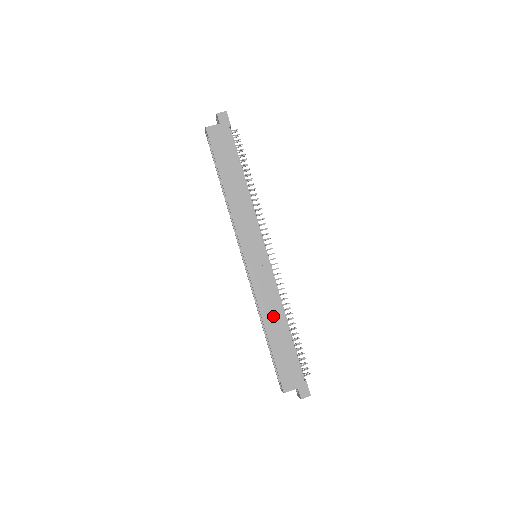
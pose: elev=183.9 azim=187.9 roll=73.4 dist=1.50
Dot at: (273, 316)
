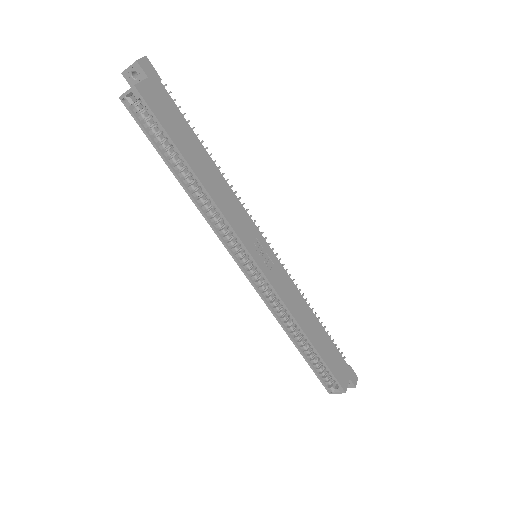
Dot at: (305, 317)
